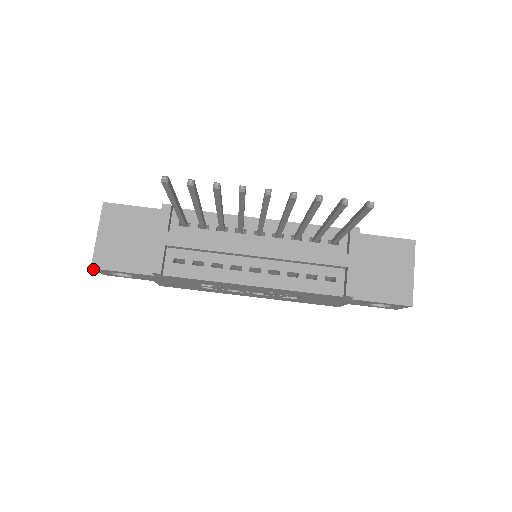
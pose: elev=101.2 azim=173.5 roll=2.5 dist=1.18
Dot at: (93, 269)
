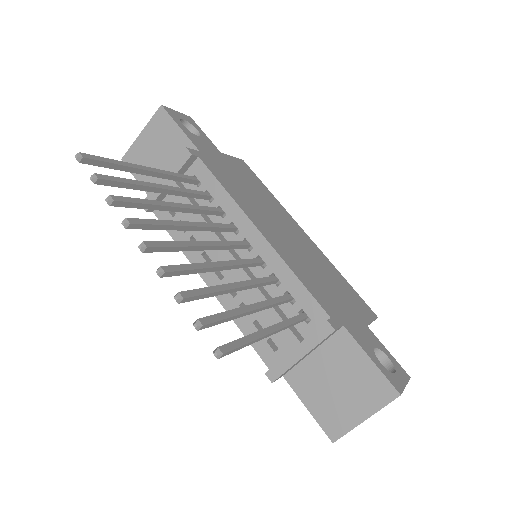
Dot at: occluded
